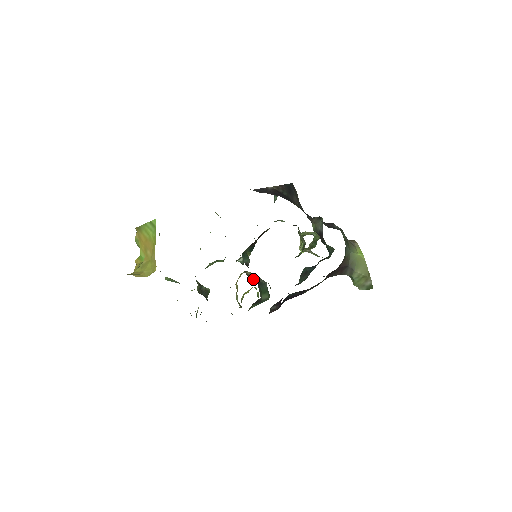
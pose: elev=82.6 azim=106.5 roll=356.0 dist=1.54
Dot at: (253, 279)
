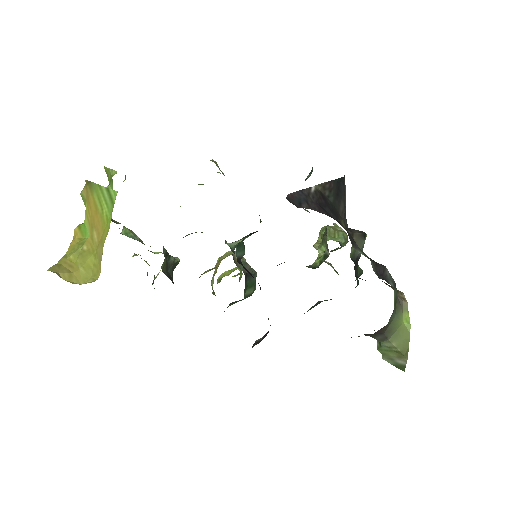
Dot at: (241, 270)
